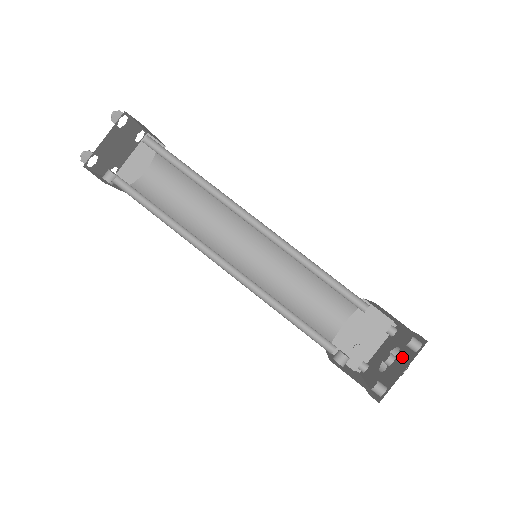
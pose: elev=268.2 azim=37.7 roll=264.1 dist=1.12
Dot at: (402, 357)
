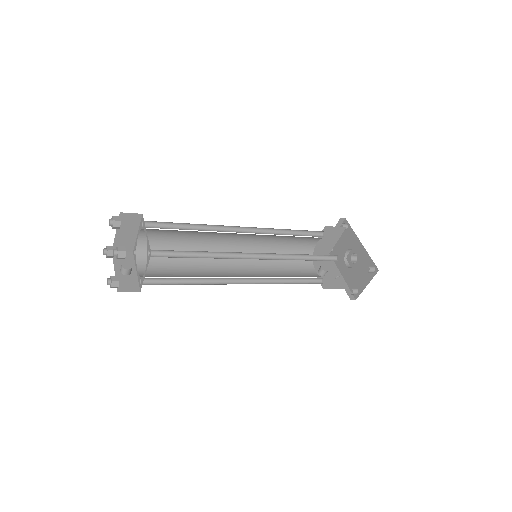
Dot at: (362, 268)
